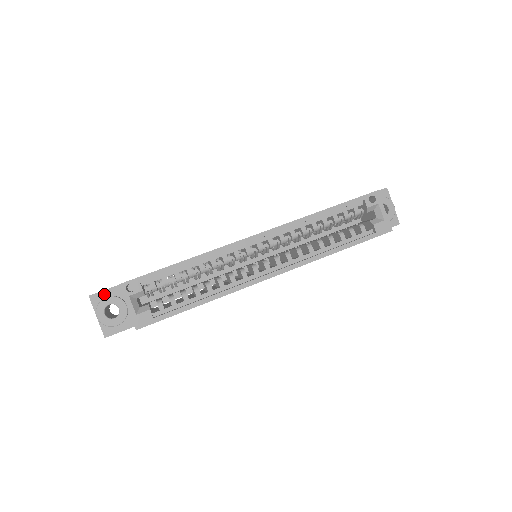
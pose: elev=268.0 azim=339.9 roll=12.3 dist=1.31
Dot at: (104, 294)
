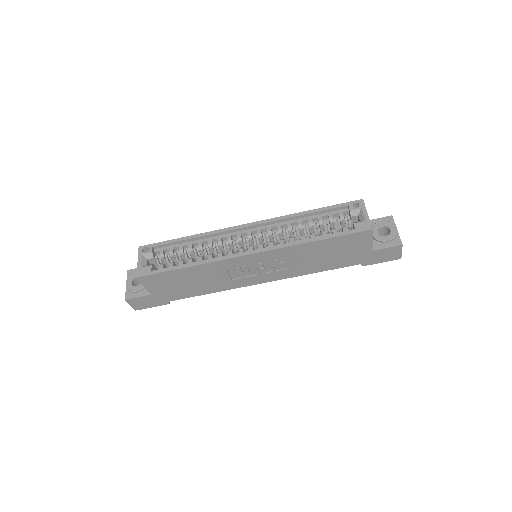
Dot at: occluded
